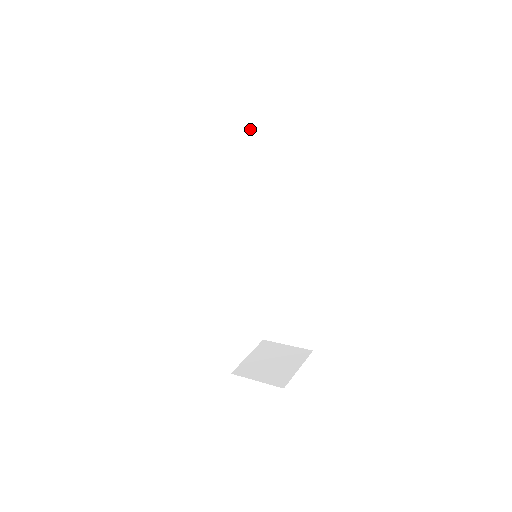
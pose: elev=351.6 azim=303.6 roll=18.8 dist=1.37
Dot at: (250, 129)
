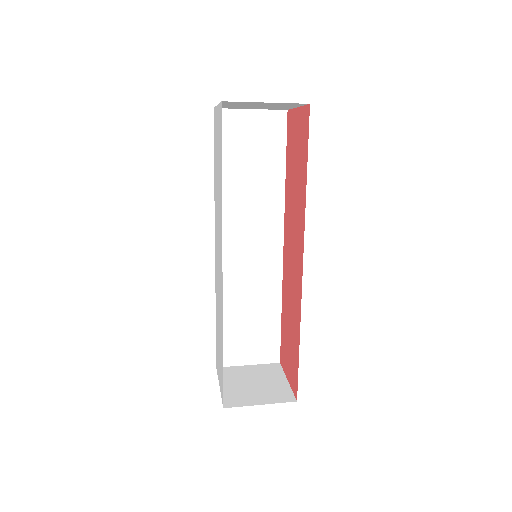
Dot at: (241, 116)
